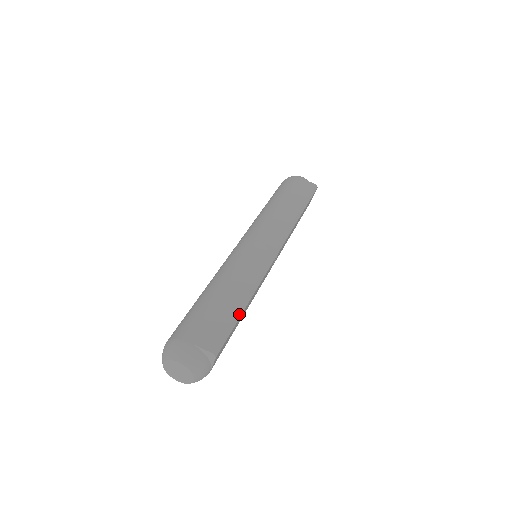
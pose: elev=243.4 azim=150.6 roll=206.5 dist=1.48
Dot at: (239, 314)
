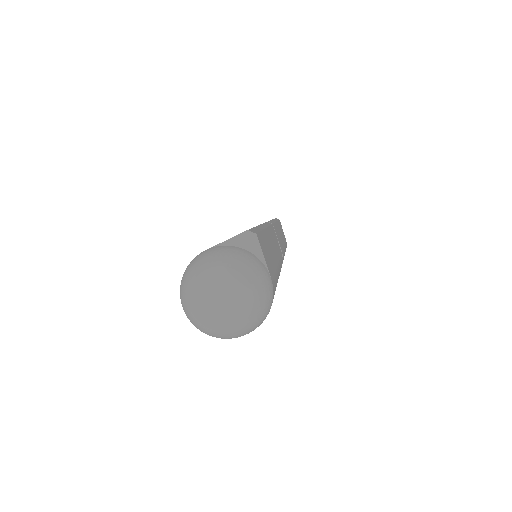
Dot at: (260, 228)
